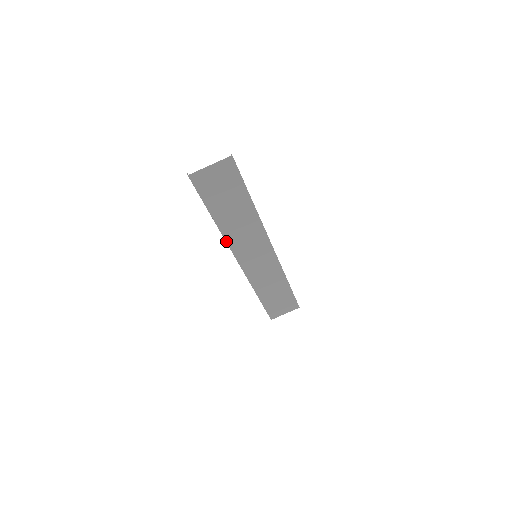
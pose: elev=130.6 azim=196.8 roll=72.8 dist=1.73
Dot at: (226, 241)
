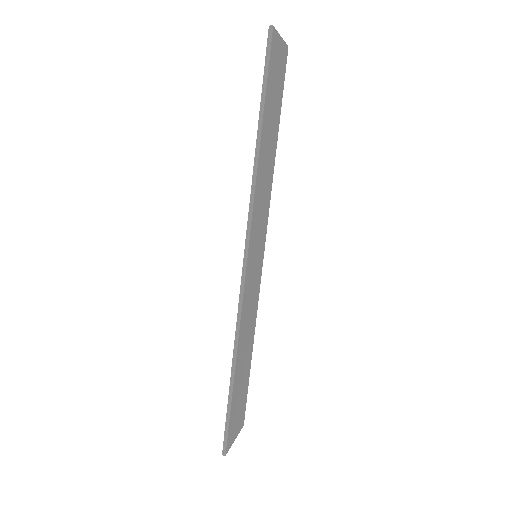
Dot at: (254, 194)
